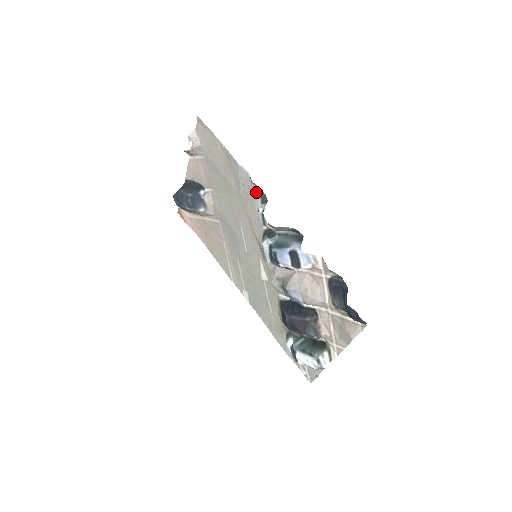
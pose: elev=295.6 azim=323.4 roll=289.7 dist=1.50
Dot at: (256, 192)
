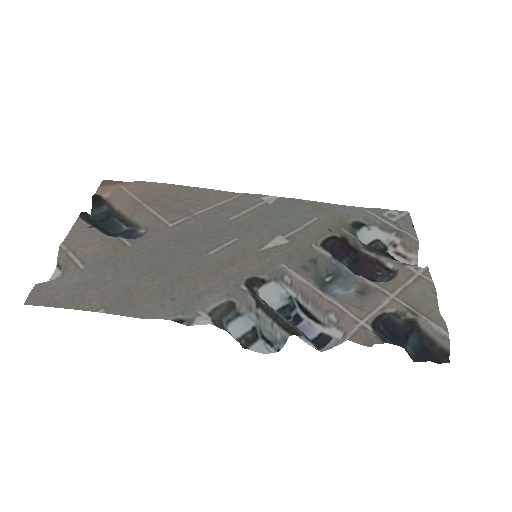
Dot at: (199, 311)
